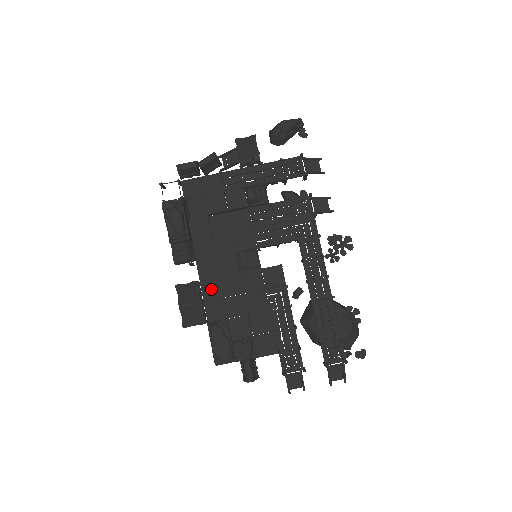
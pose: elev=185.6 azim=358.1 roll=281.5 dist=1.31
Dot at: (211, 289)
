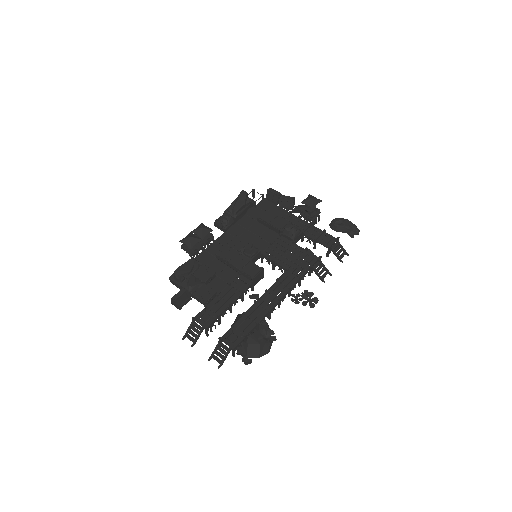
Dot at: (215, 248)
